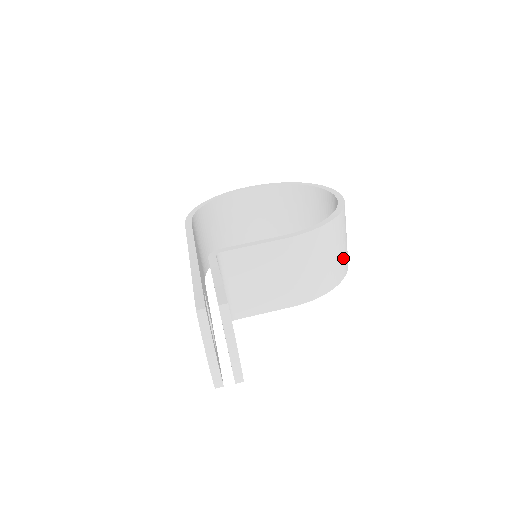
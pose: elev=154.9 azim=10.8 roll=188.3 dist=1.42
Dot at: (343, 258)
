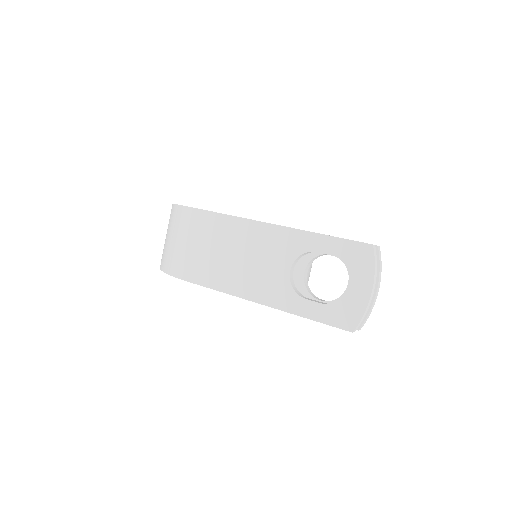
Dot at: occluded
